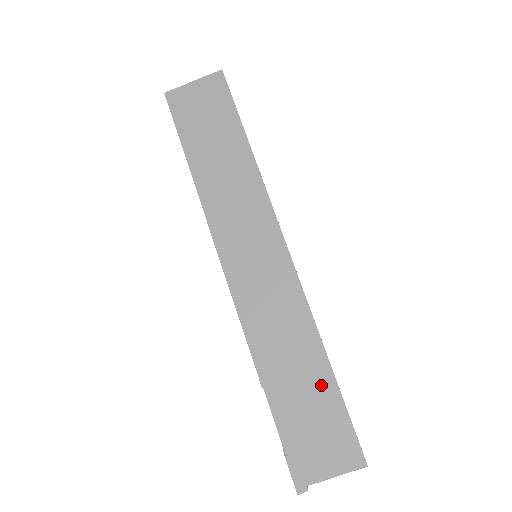
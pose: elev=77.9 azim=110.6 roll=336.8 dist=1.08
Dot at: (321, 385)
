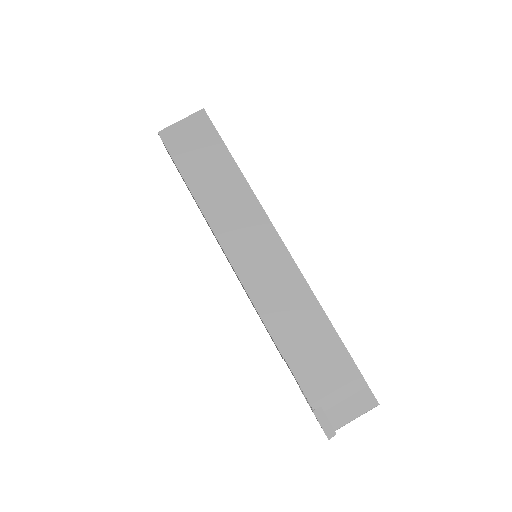
Dot at: (331, 348)
